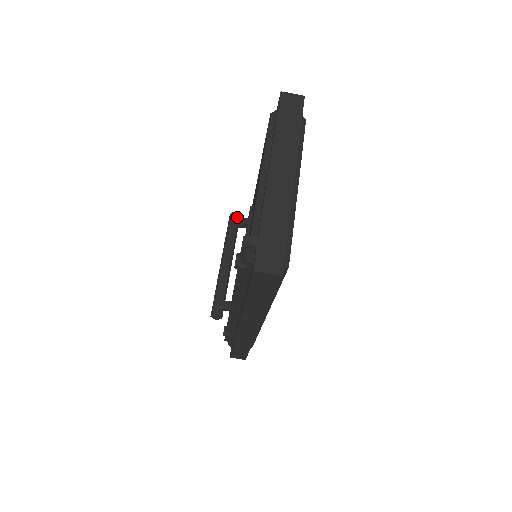
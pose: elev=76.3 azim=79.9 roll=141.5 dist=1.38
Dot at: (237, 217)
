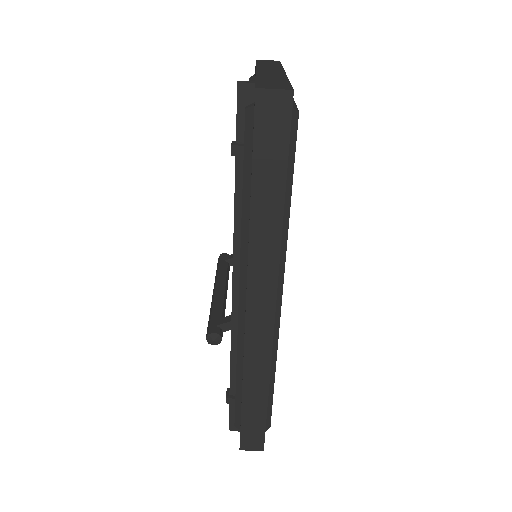
Dot at: (227, 256)
